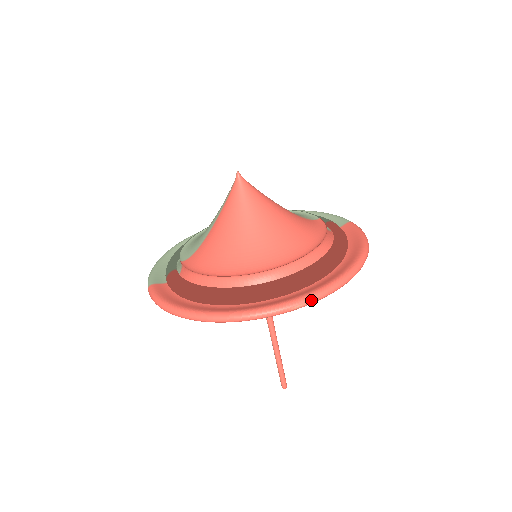
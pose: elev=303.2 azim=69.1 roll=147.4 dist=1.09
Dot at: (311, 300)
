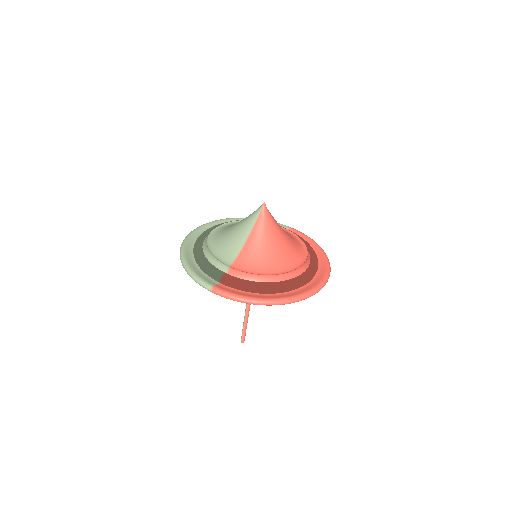
Dot at: occluded
